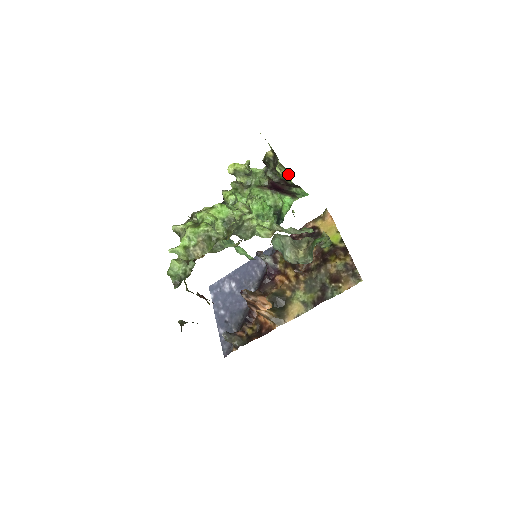
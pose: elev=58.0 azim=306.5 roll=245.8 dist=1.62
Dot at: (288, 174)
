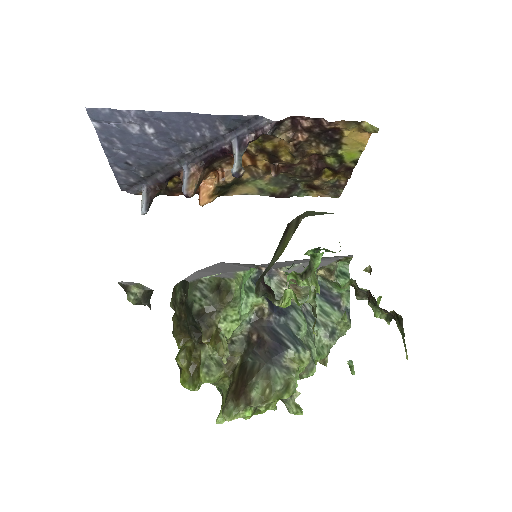
Dot at: occluded
